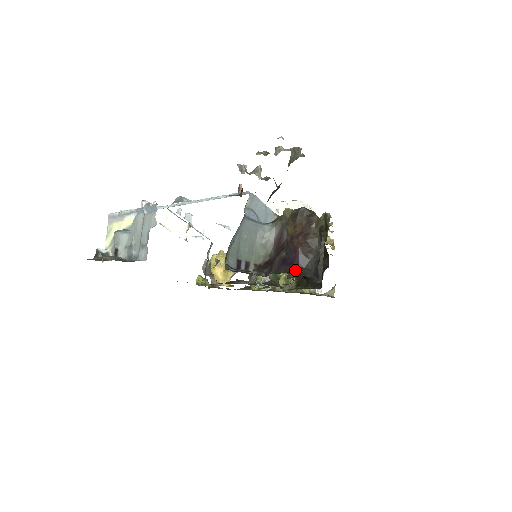
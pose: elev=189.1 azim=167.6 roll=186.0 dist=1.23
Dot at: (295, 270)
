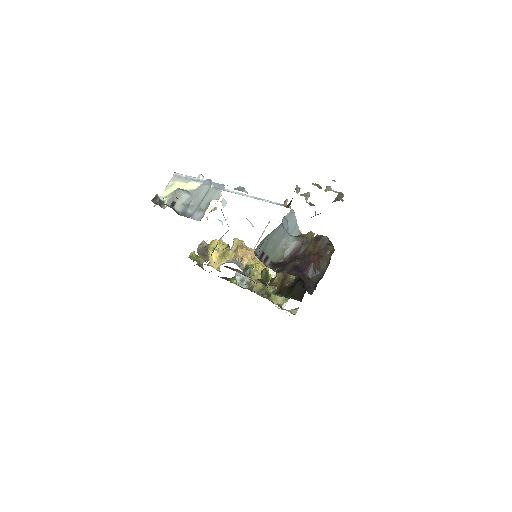
Dot at: (303, 277)
